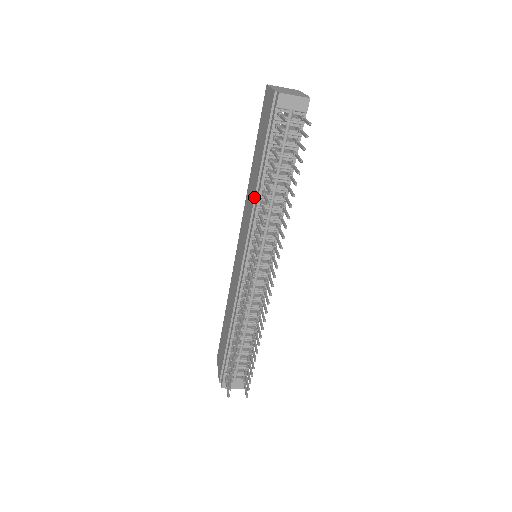
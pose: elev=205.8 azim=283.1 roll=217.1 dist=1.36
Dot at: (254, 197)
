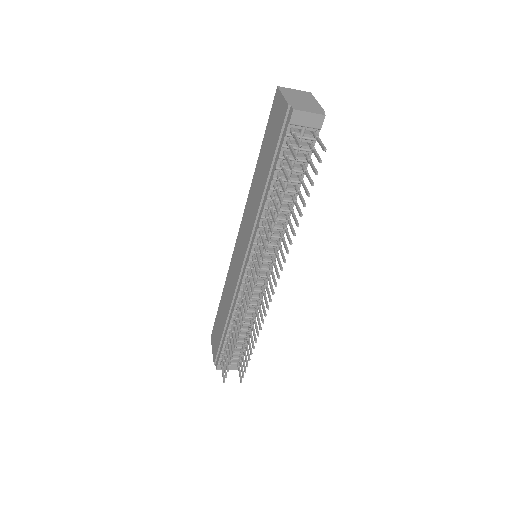
Dot at: (259, 206)
